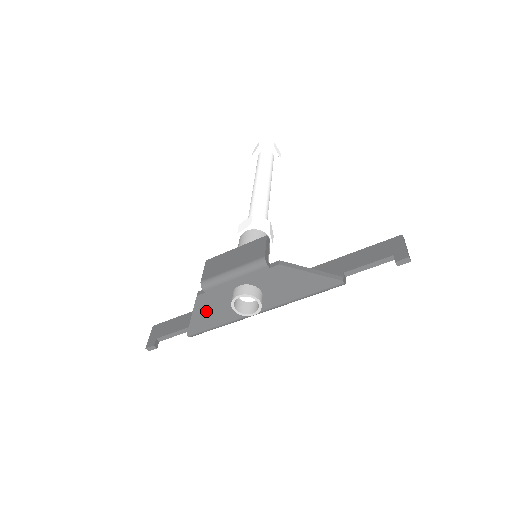
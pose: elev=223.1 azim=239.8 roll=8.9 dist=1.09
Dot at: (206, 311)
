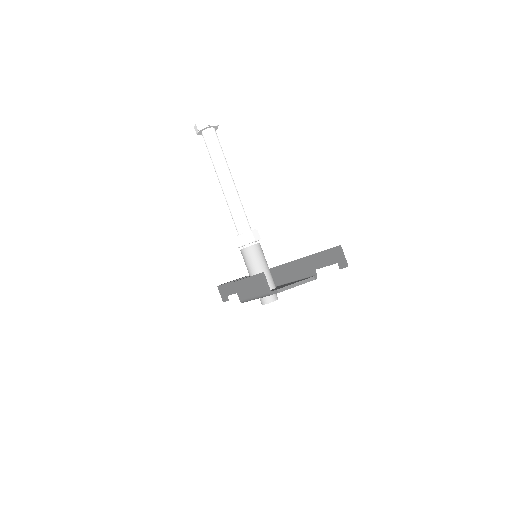
Dot at: occluded
